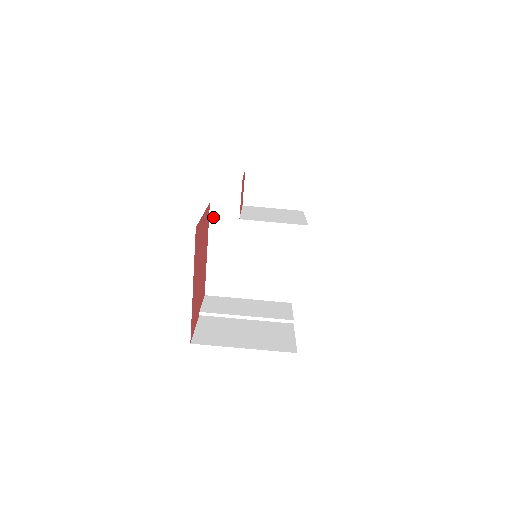
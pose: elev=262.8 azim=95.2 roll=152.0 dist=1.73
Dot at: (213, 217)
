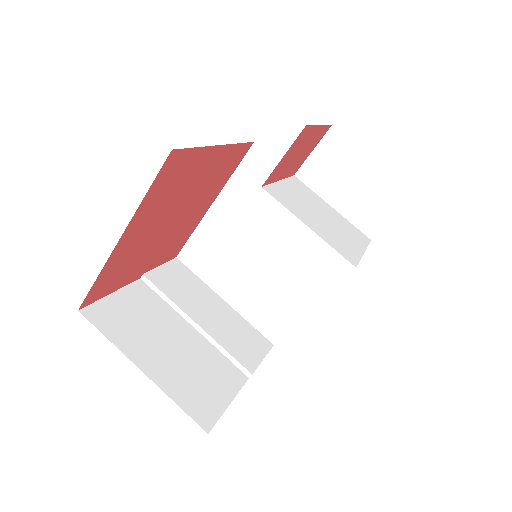
Dot at: (246, 165)
